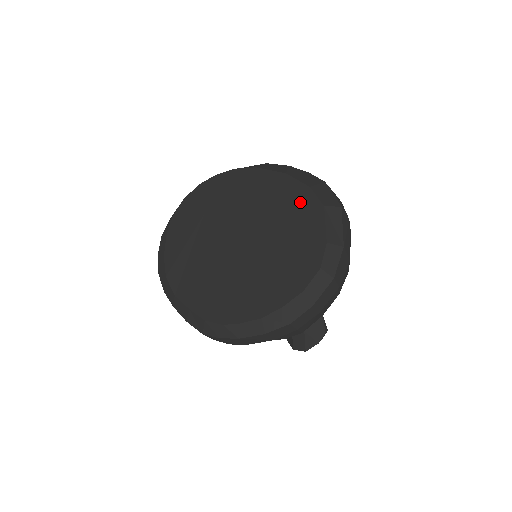
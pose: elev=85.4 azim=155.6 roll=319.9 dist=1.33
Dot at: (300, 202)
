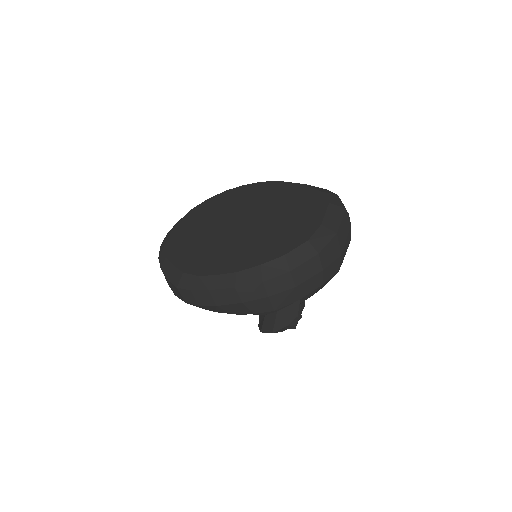
Dot at: (309, 200)
